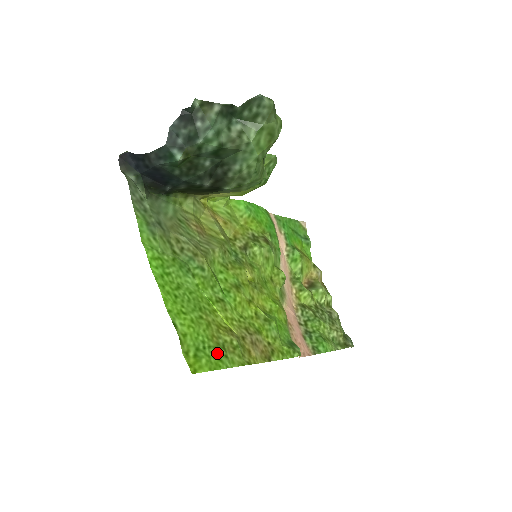
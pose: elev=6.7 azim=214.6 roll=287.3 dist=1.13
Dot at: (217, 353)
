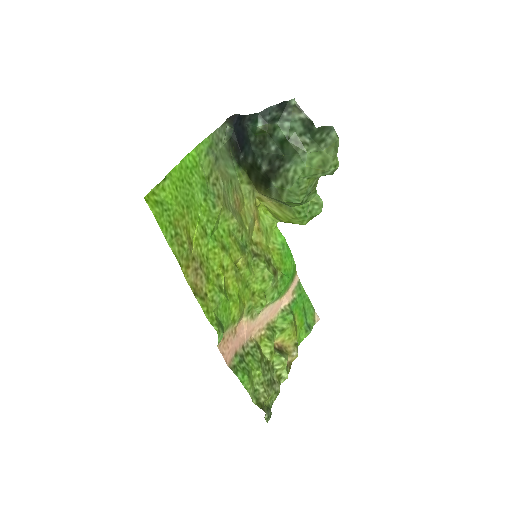
Dot at: (169, 225)
